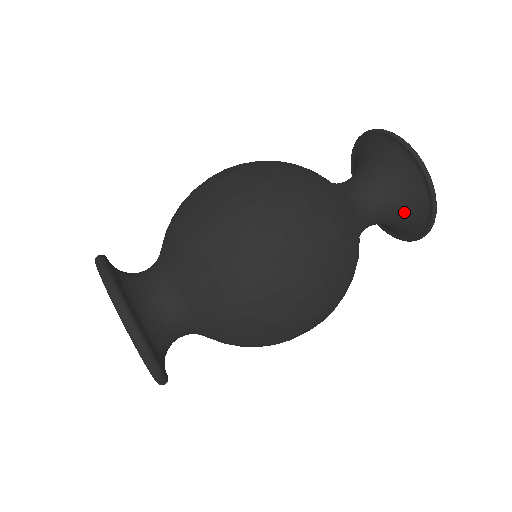
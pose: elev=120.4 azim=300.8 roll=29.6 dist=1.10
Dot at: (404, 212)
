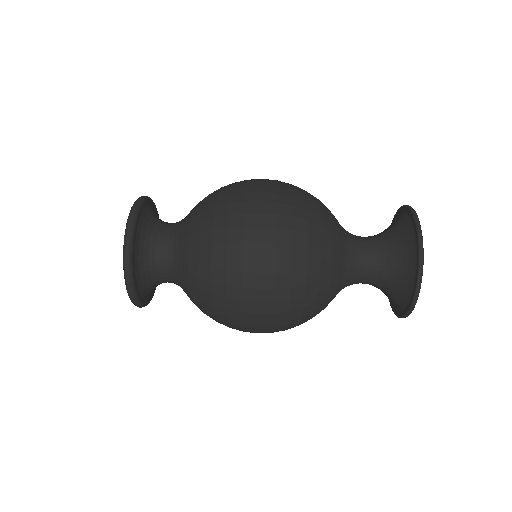
Dot at: (389, 295)
